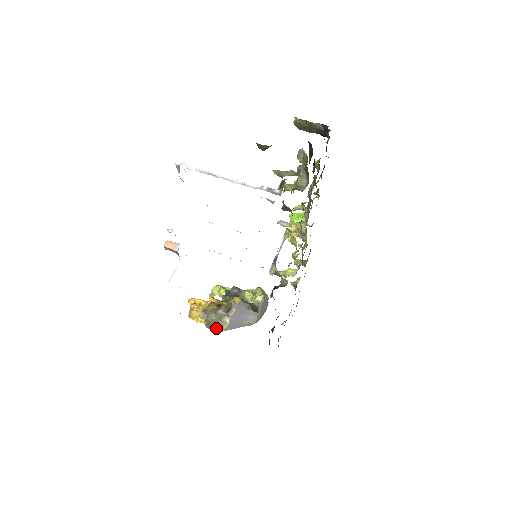
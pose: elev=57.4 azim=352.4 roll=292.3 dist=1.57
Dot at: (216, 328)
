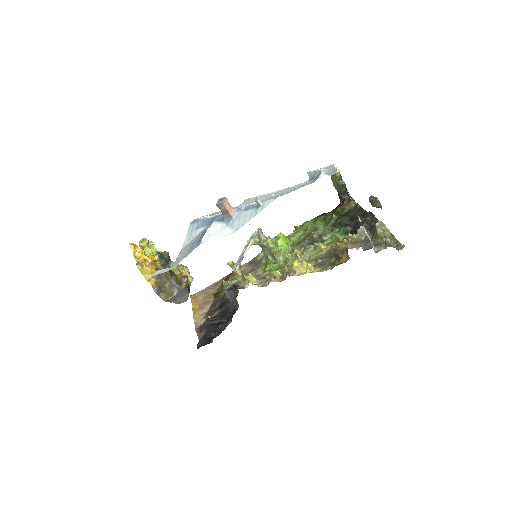
Dot at: (163, 295)
